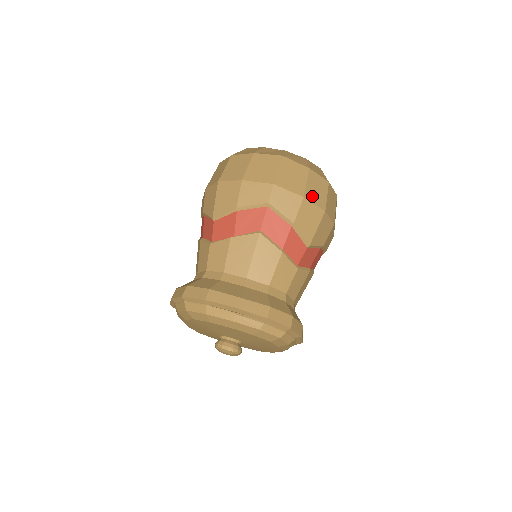
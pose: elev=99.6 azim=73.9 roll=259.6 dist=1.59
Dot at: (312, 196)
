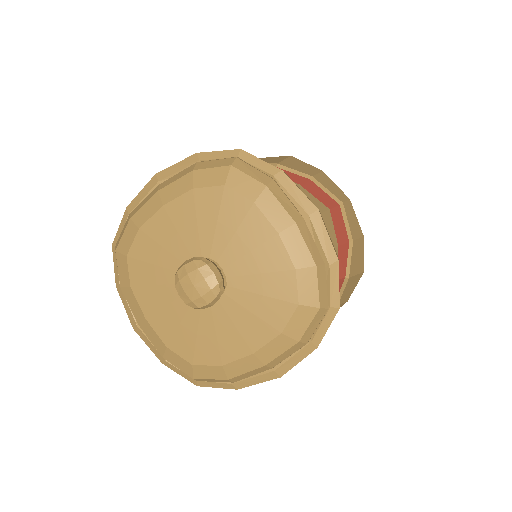
Dot at: occluded
